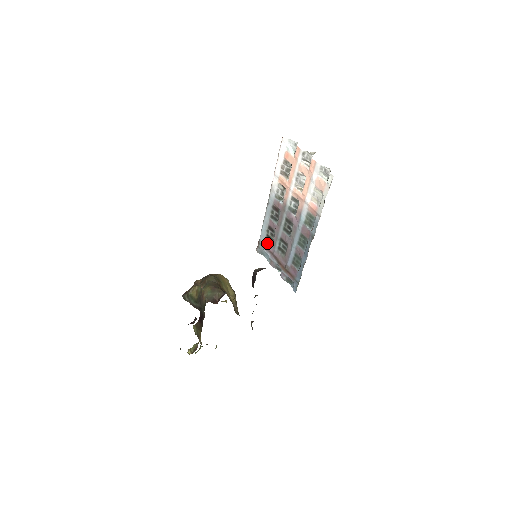
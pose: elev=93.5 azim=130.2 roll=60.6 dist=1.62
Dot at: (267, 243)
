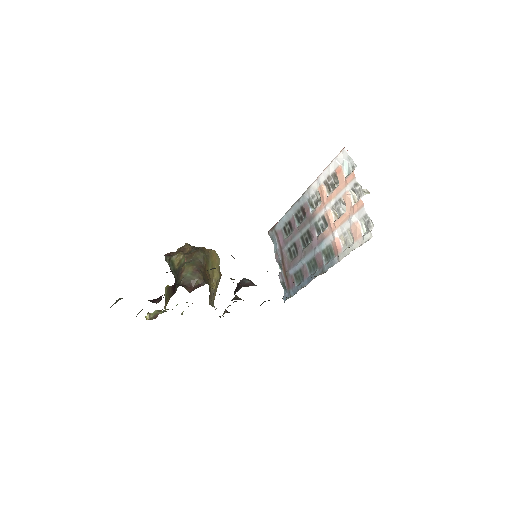
Dot at: (281, 234)
